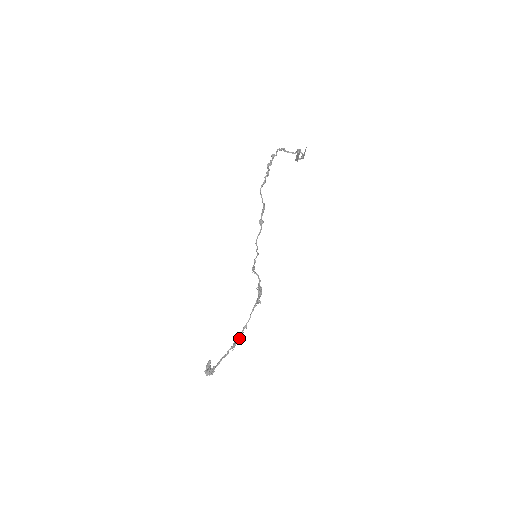
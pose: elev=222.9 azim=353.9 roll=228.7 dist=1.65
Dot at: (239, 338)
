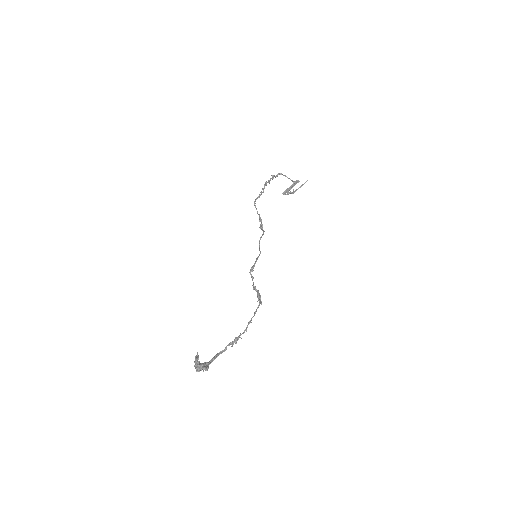
Dot at: (243, 333)
